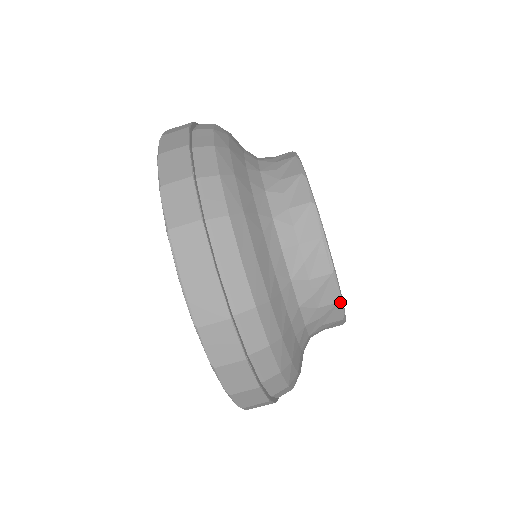
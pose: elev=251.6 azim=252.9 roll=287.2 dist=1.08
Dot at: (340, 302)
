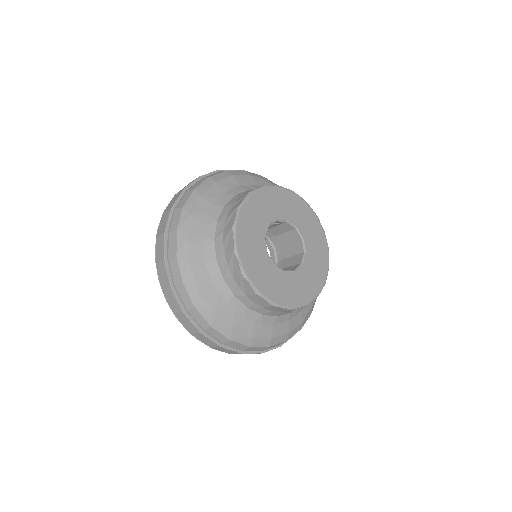
Dot at: (326, 279)
